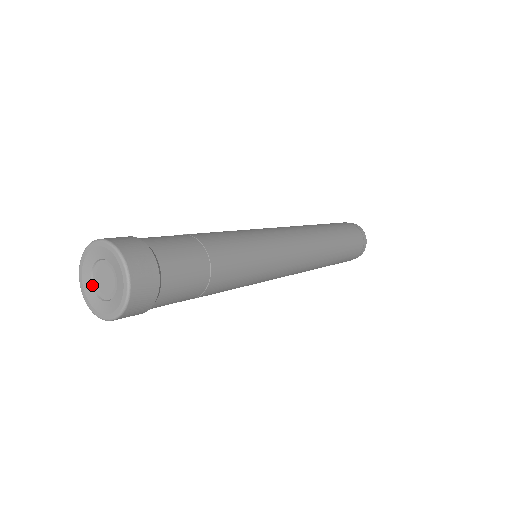
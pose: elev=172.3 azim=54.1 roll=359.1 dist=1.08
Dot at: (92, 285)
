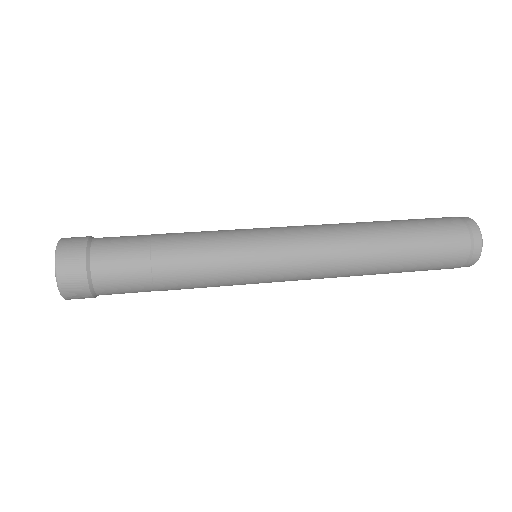
Dot at: occluded
